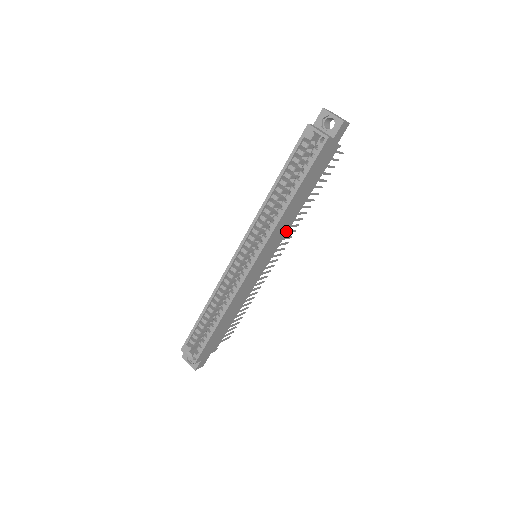
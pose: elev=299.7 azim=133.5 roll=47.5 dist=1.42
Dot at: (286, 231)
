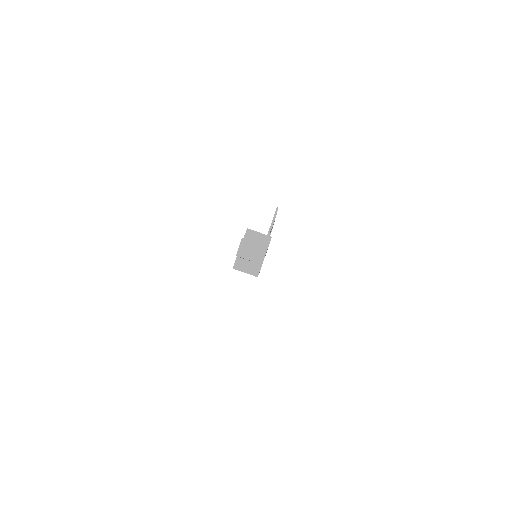
Dot at: occluded
